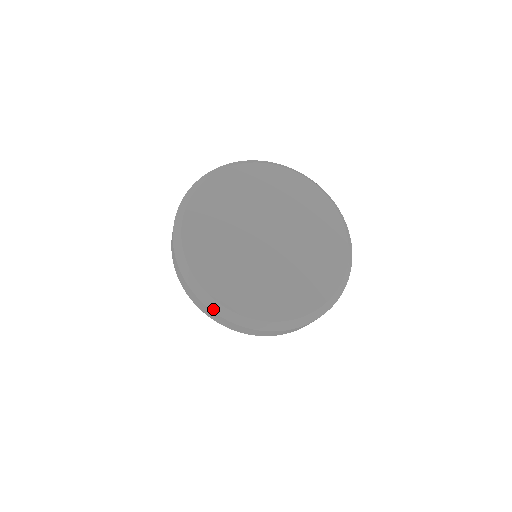
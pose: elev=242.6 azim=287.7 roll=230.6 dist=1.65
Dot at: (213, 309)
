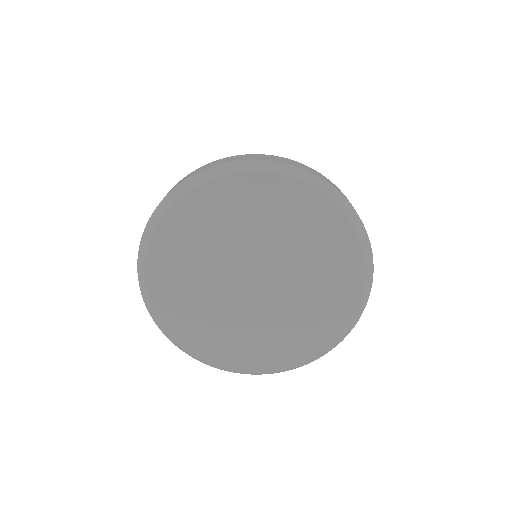
Dot at: occluded
